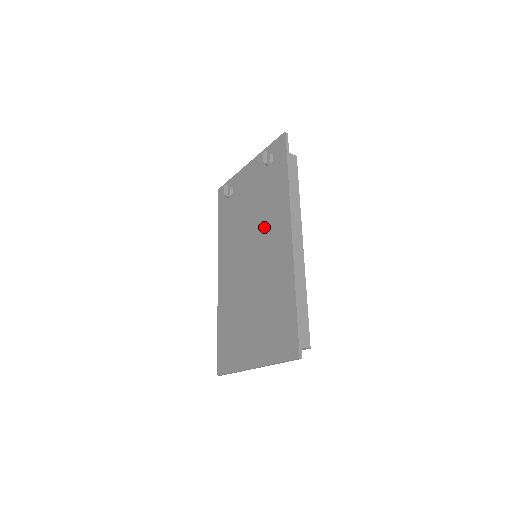
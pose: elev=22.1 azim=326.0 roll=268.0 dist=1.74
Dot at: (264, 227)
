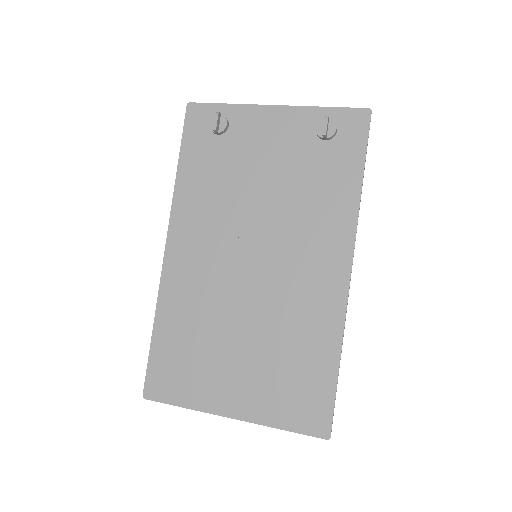
Dot at: (294, 230)
